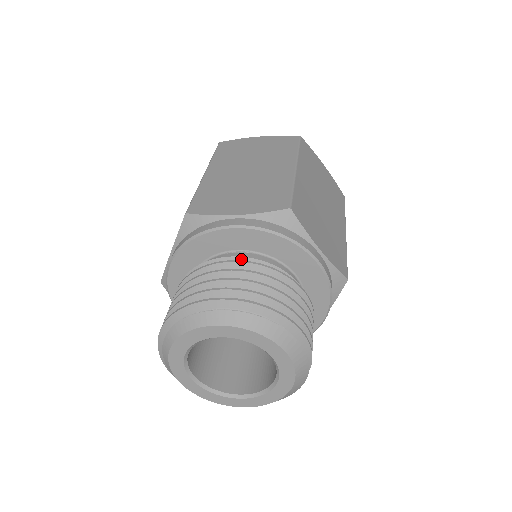
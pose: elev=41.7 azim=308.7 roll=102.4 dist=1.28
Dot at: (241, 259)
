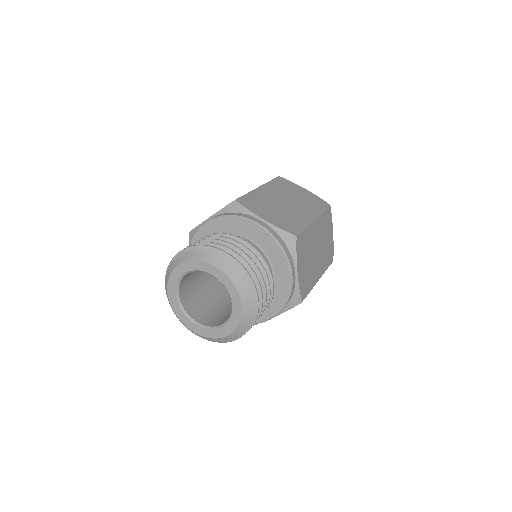
Dot at: occluded
